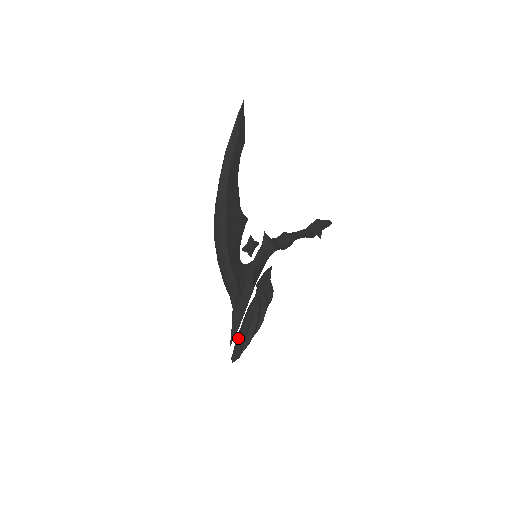
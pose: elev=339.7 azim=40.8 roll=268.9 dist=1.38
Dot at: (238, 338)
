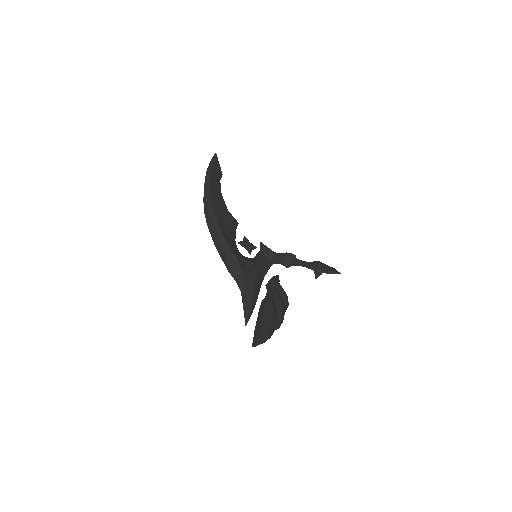
Dot at: (256, 327)
